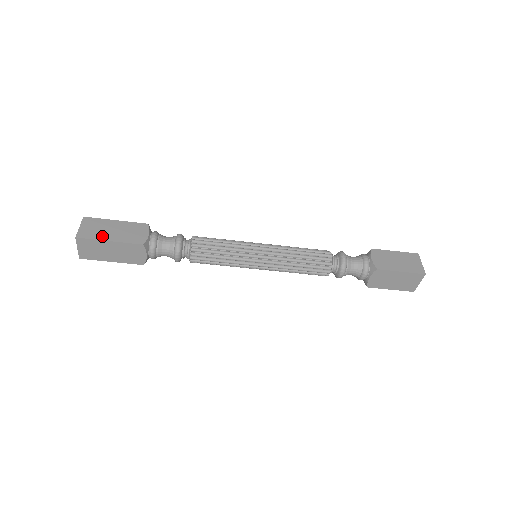
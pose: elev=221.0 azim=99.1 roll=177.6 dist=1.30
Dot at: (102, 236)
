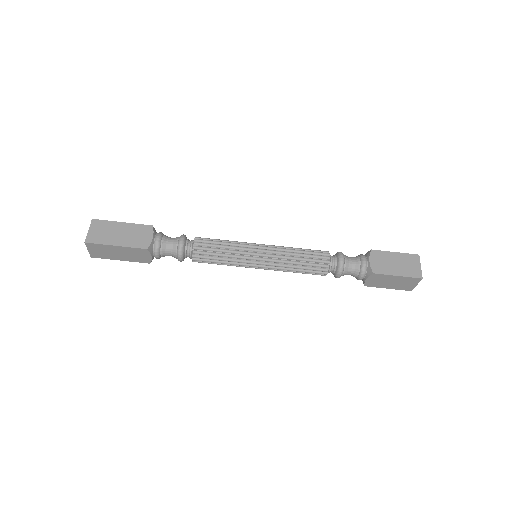
Dot at: (109, 240)
